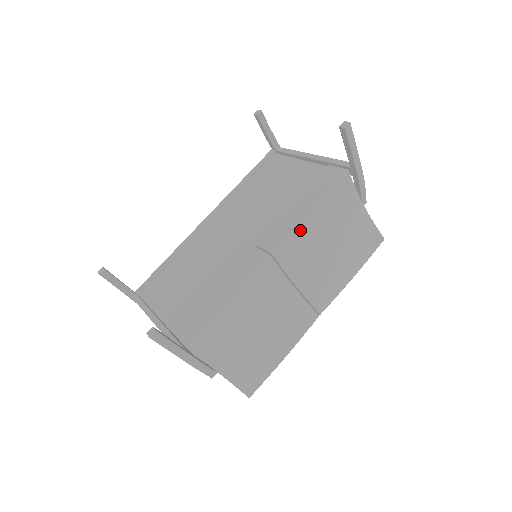
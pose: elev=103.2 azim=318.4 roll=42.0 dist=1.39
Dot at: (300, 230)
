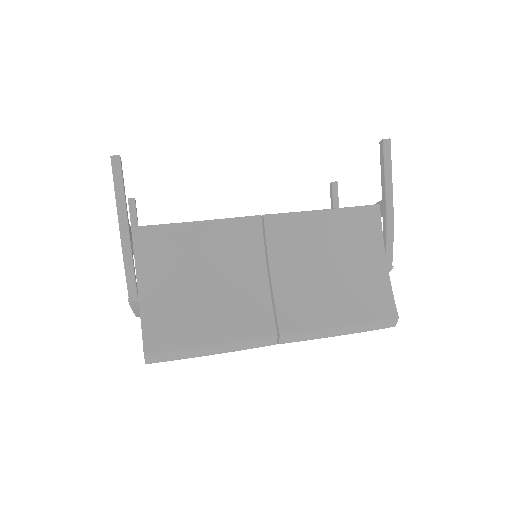
Dot at: (303, 218)
